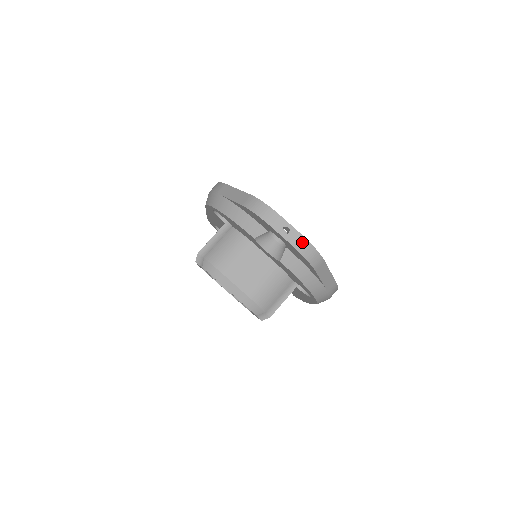
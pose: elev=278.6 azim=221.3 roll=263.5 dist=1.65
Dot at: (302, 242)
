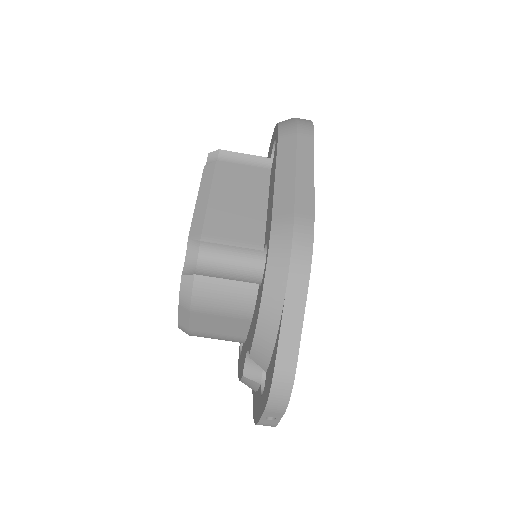
Dot at: occluded
